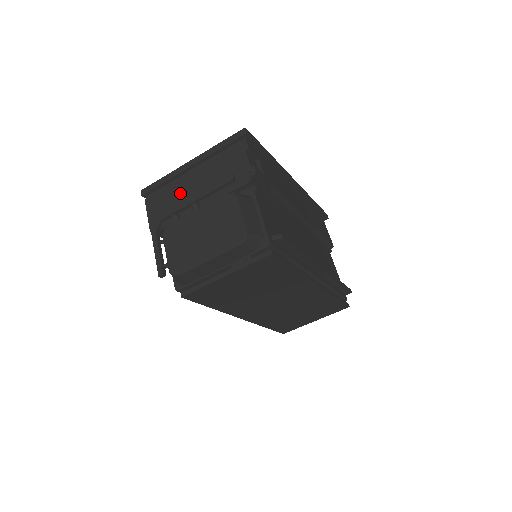
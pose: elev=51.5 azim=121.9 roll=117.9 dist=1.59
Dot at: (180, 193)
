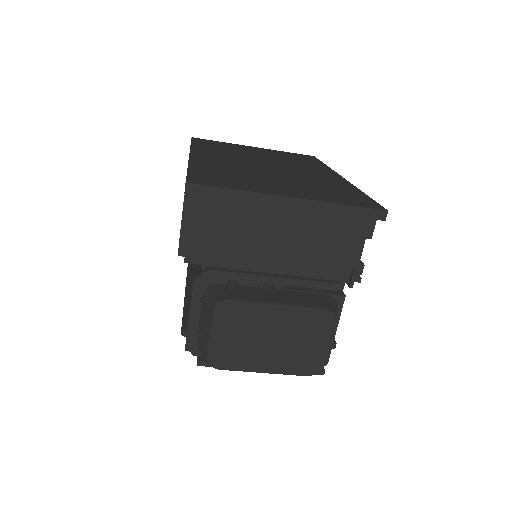
Dot at: (249, 231)
